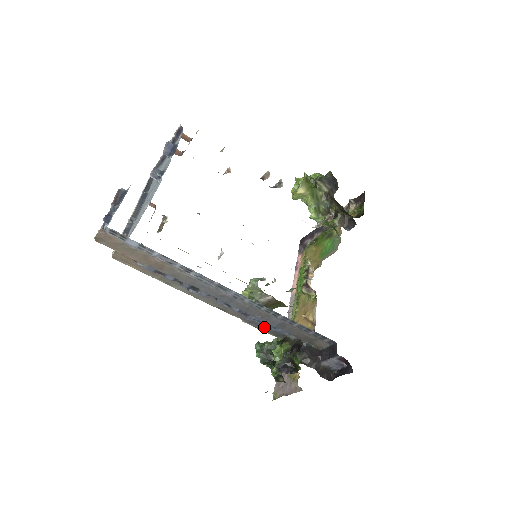
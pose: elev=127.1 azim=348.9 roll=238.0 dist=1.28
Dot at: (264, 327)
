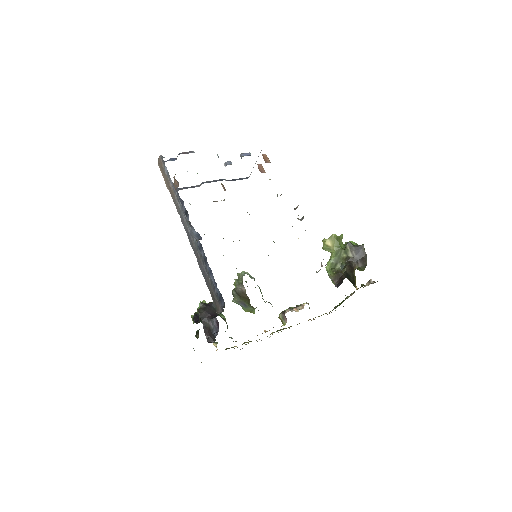
Dot at: occluded
